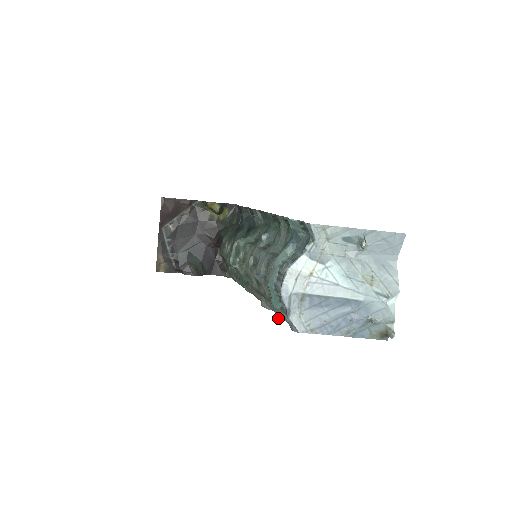
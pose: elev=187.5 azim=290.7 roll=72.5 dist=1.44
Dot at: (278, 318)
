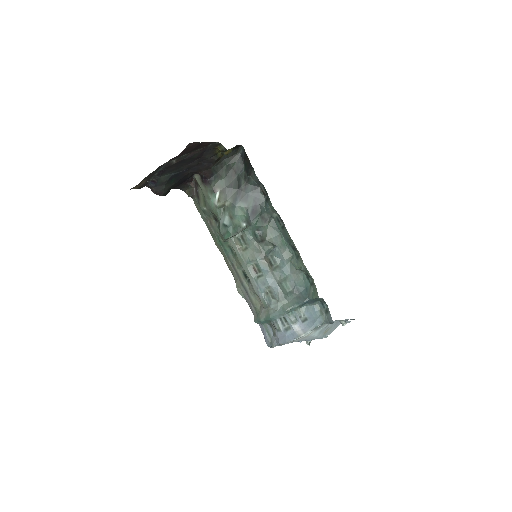
Dot at: (255, 322)
